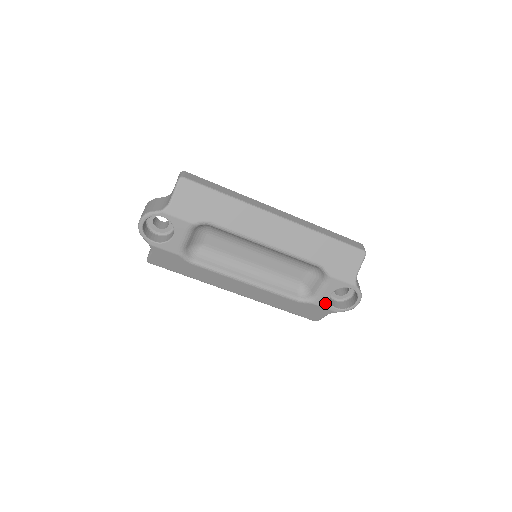
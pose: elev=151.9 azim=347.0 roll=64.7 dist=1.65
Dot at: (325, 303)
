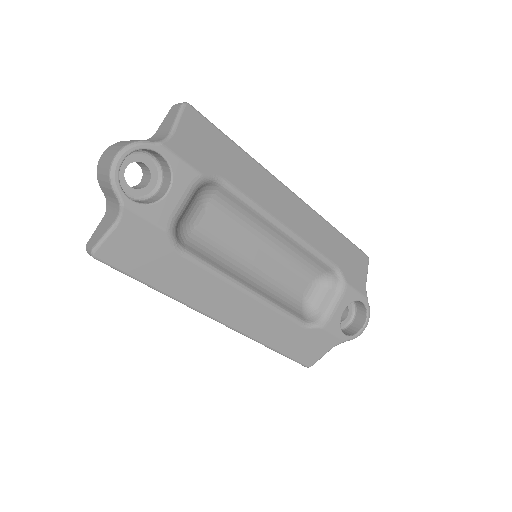
Dot at: (335, 326)
